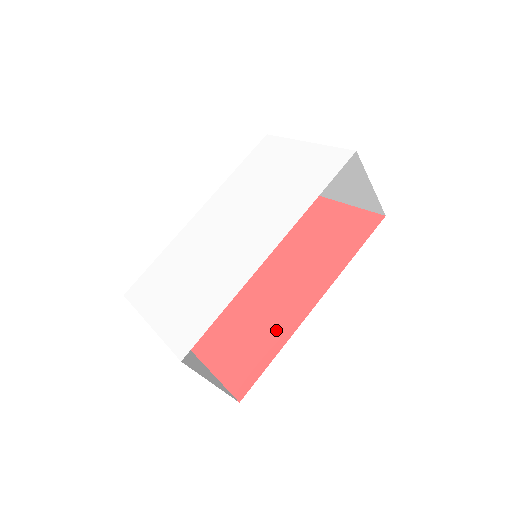
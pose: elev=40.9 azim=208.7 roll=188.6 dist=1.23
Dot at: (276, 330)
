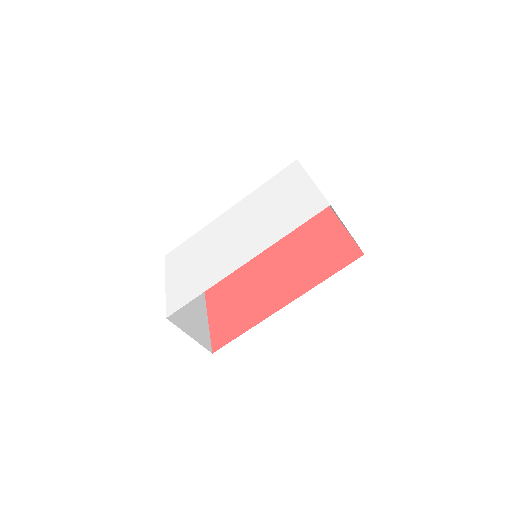
Dot at: (255, 314)
